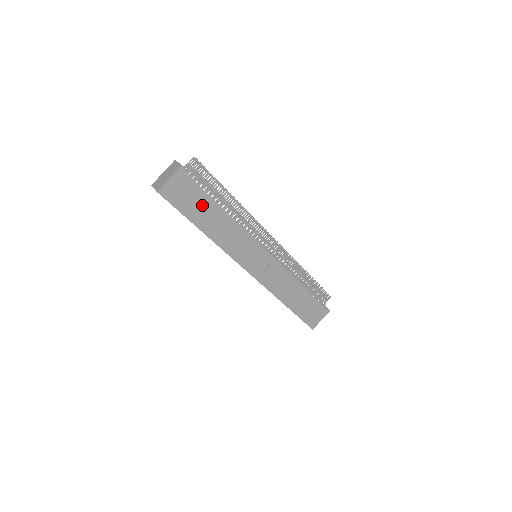
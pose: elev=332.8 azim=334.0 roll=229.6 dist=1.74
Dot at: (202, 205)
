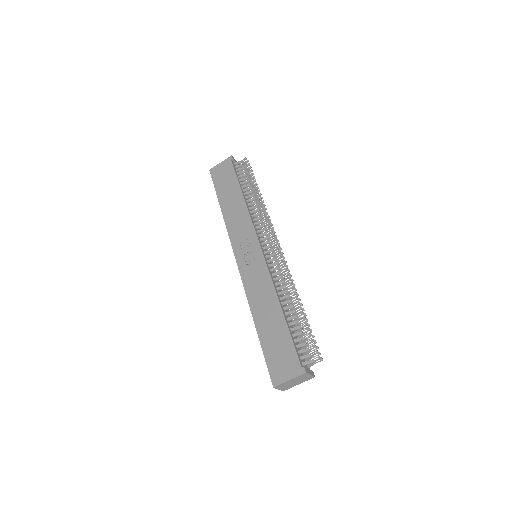
Dot at: (230, 186)
